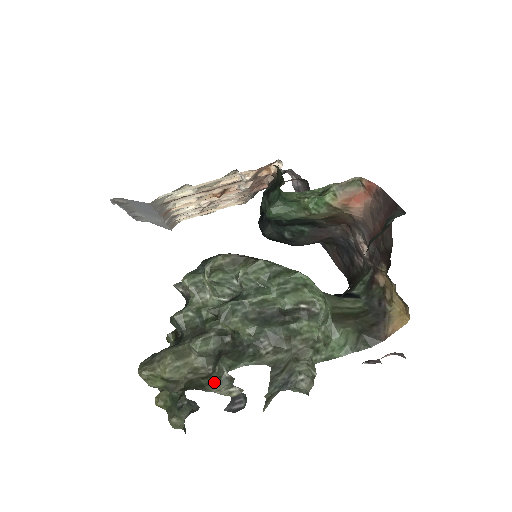
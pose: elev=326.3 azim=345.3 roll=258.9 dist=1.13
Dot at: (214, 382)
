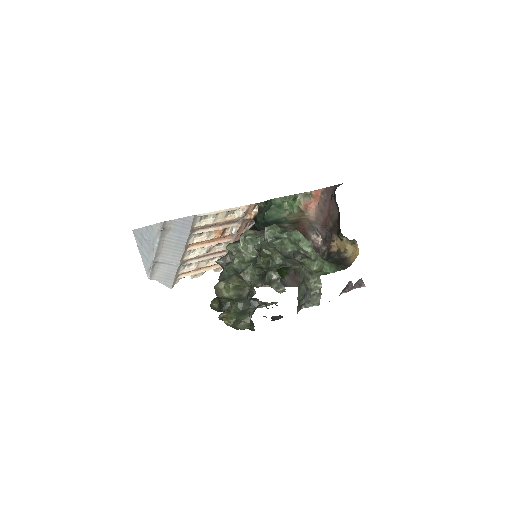
Dot at: (267, 284)
